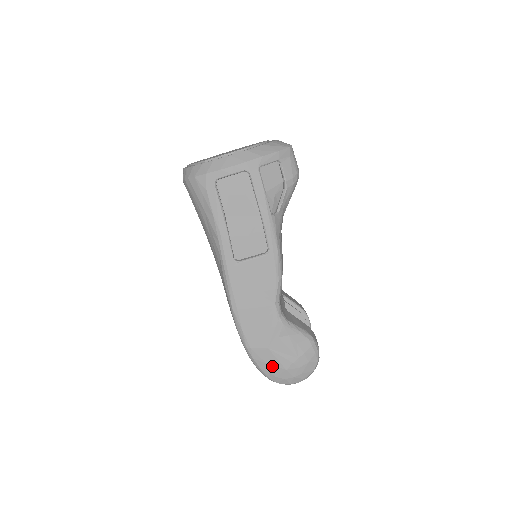
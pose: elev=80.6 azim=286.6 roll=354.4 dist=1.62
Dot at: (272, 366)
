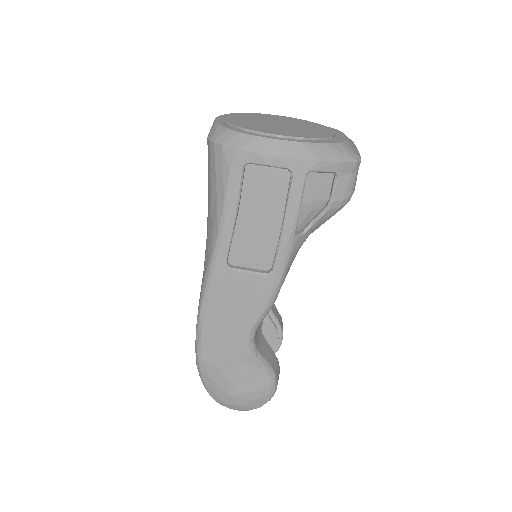
Dot at: (217, 386)
